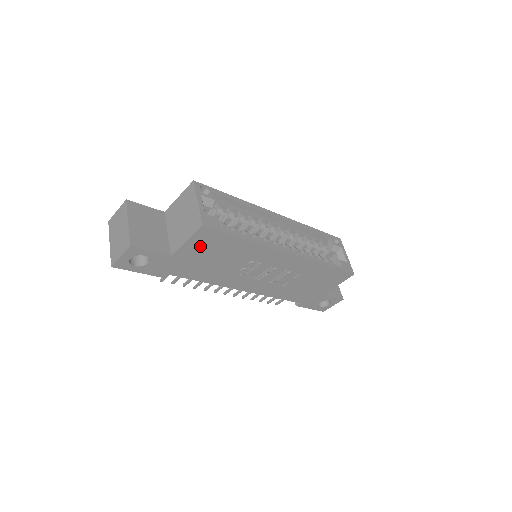
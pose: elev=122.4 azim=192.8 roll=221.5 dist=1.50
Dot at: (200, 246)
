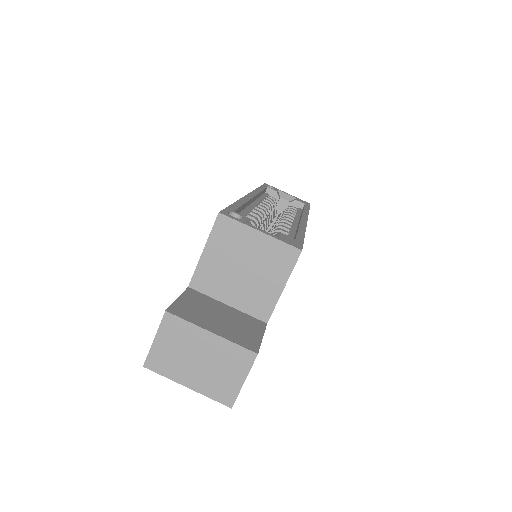
Dot at: occluded
